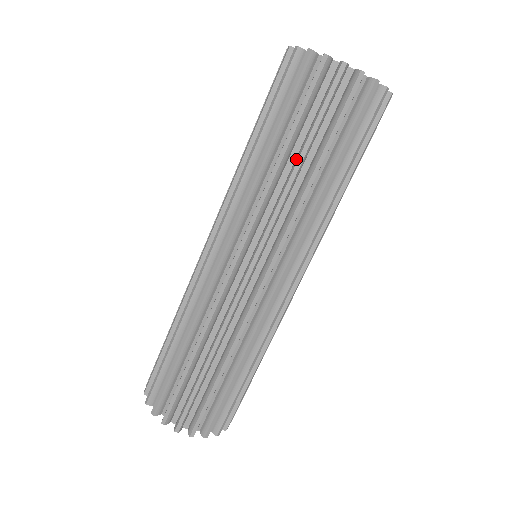
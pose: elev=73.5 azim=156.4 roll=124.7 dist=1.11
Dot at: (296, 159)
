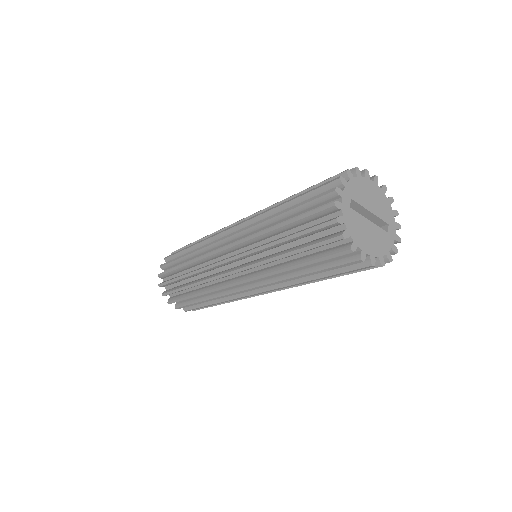
Dot at: (284, 252)
